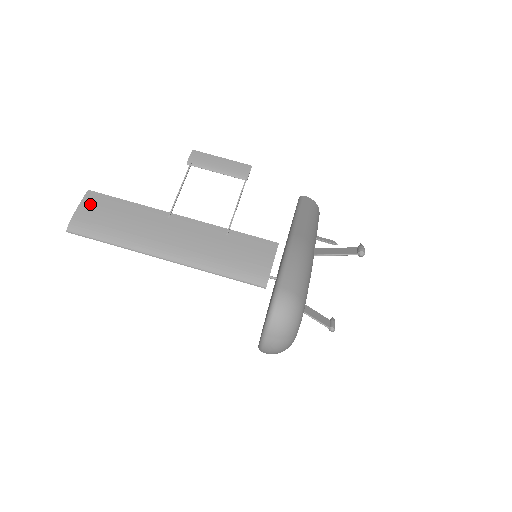
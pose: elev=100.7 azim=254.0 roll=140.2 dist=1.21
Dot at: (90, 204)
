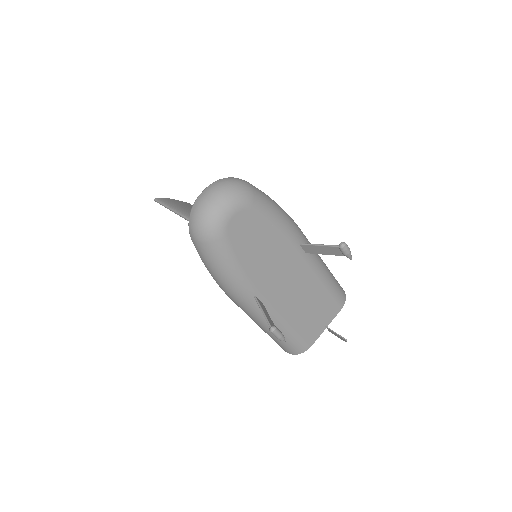
Dot at: (182, 202)
